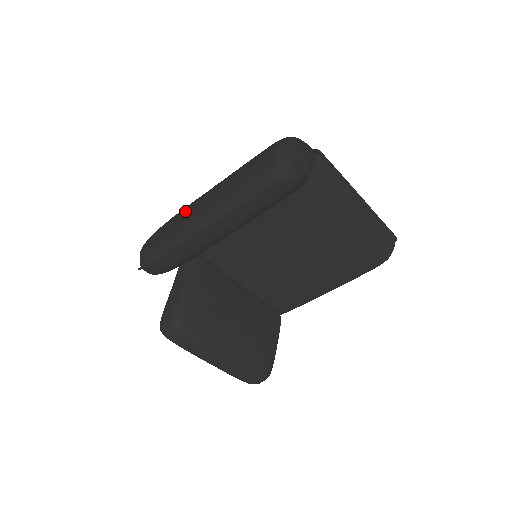
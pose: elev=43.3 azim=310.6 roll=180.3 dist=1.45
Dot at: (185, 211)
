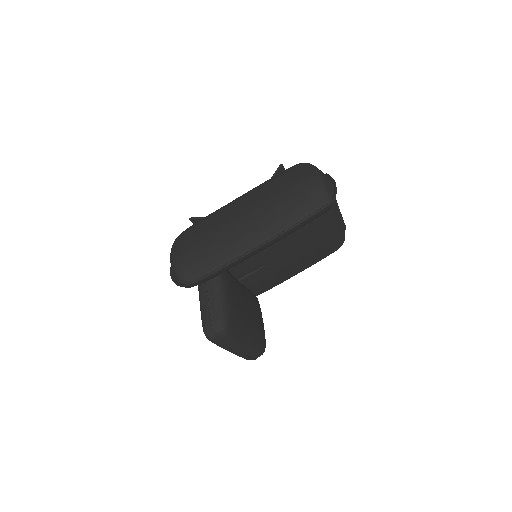
Dot at: (221, 229)
